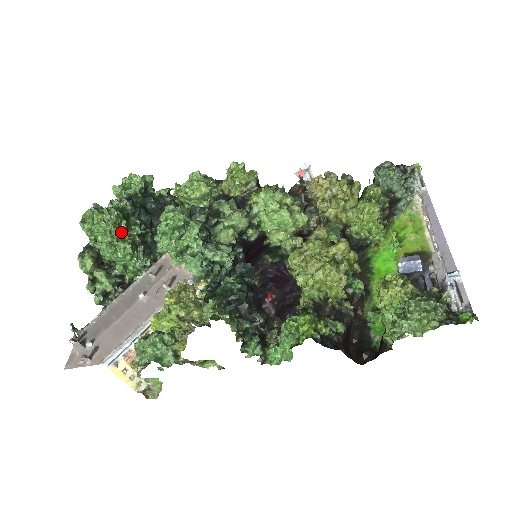
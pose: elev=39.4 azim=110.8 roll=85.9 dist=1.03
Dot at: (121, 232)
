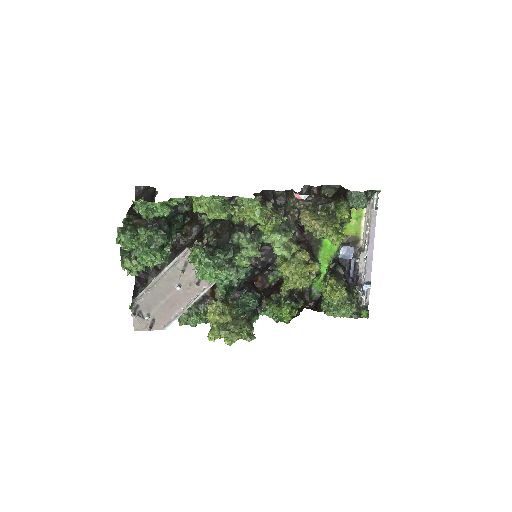
Dot at: occluded
